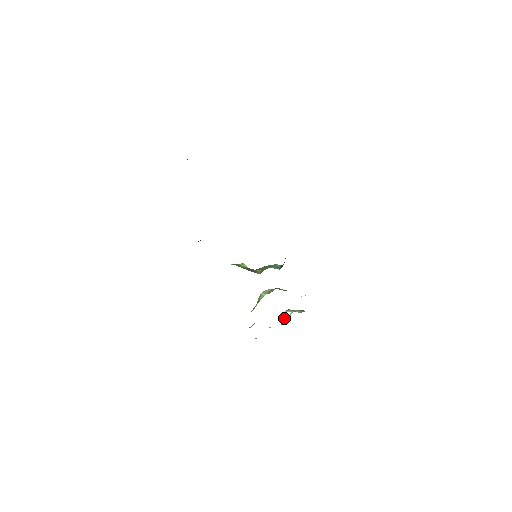
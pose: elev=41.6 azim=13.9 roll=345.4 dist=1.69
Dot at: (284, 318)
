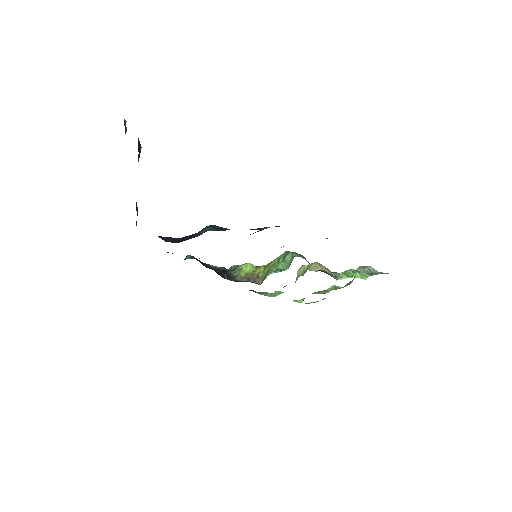
Dot at: occluded
